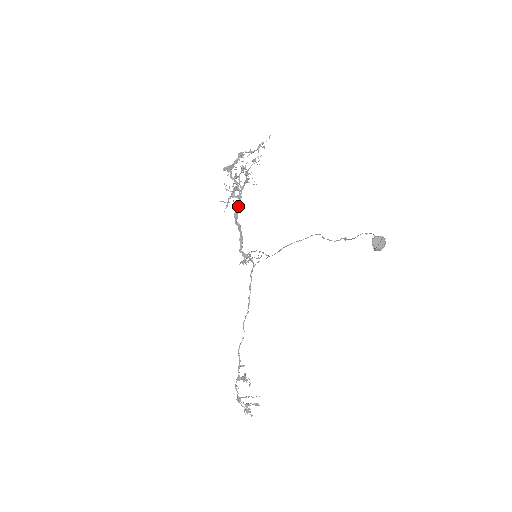
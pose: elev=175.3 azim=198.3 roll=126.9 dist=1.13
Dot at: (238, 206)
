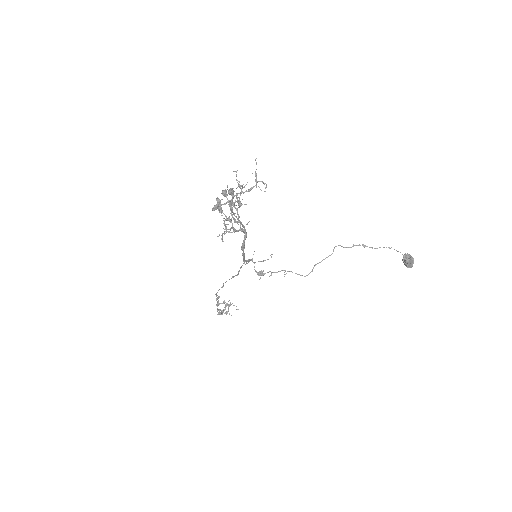
Dot at: (245, 239)
